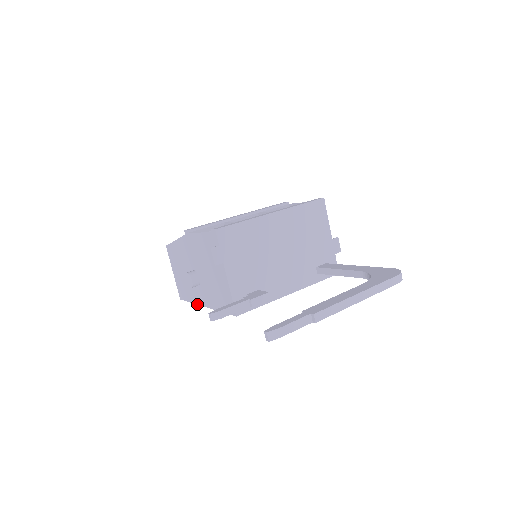
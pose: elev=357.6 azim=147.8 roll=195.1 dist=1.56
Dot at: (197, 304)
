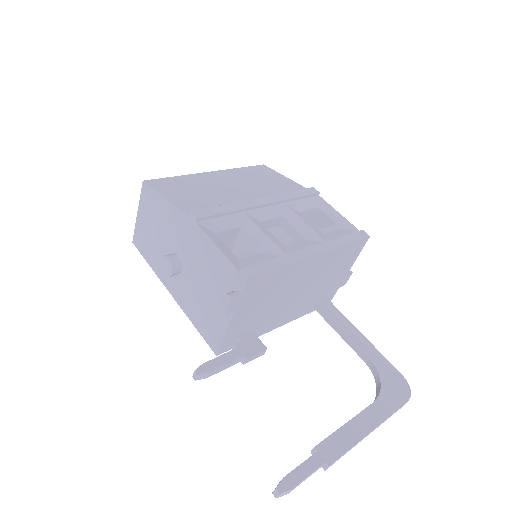
Dot at: (159, 278)
